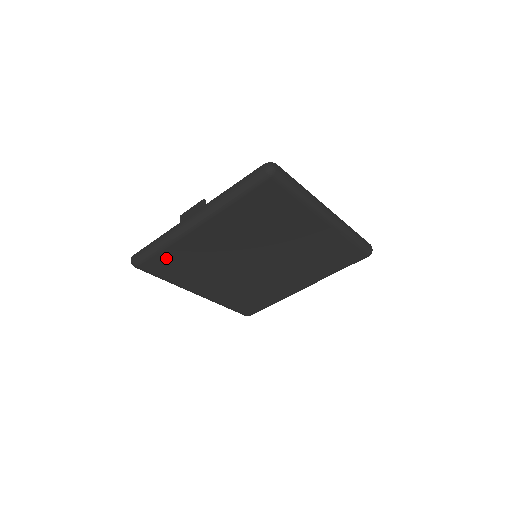
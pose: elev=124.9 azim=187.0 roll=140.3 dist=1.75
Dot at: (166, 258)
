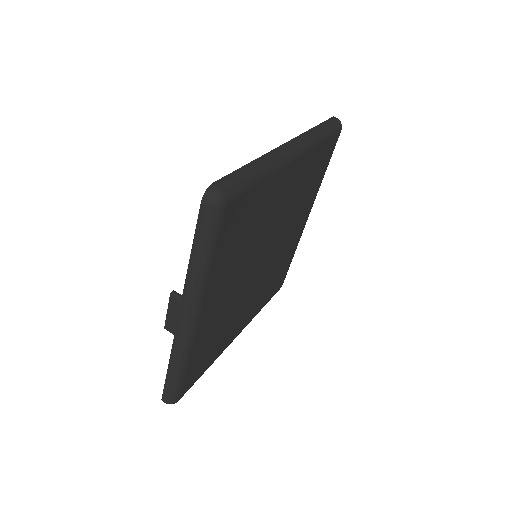
Dot at: (194, 366)
